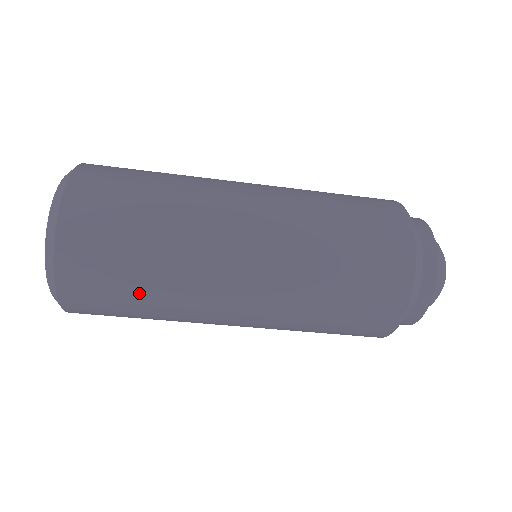
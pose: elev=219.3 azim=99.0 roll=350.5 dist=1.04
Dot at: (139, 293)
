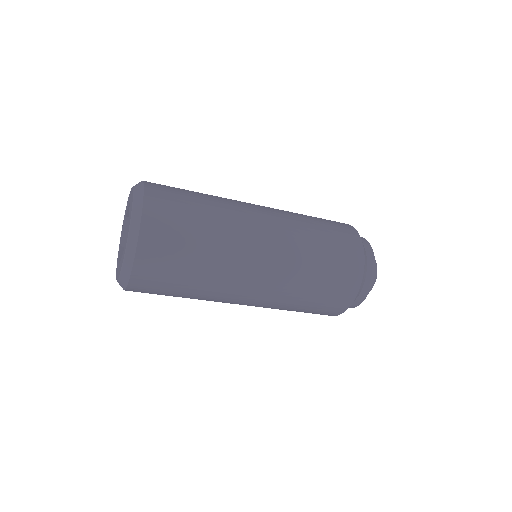
Dot at: (182, 293)
